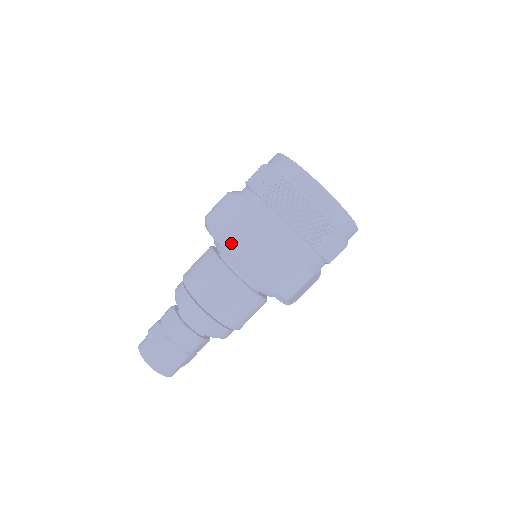
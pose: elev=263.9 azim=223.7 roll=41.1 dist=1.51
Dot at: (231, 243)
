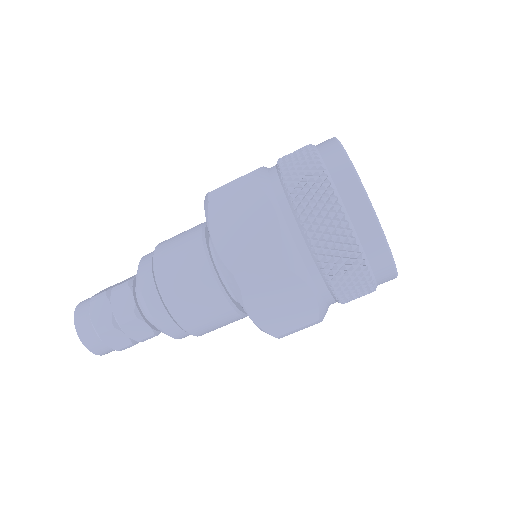
Dot at: (235, 266)
